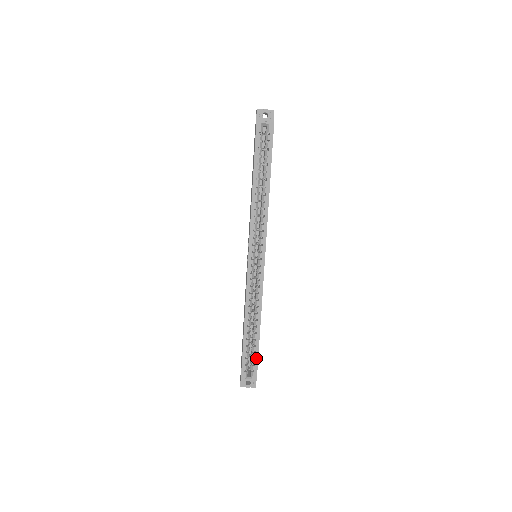
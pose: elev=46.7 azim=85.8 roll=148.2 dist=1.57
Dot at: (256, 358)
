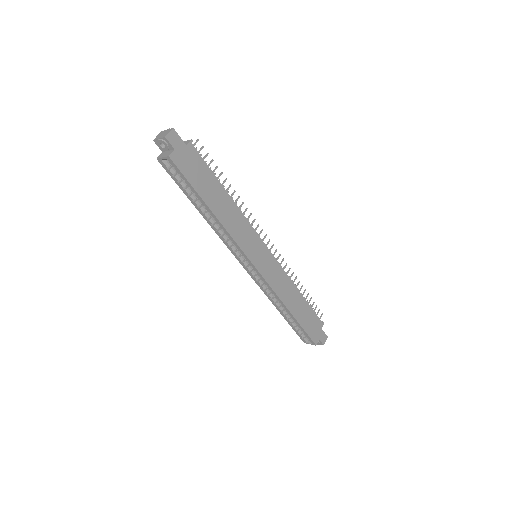
Dot at: (304, 332)
